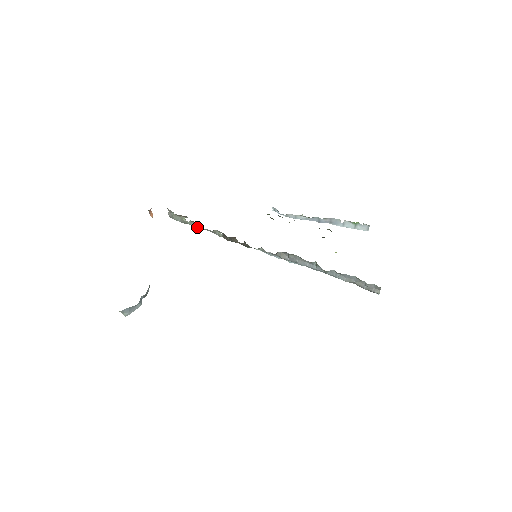
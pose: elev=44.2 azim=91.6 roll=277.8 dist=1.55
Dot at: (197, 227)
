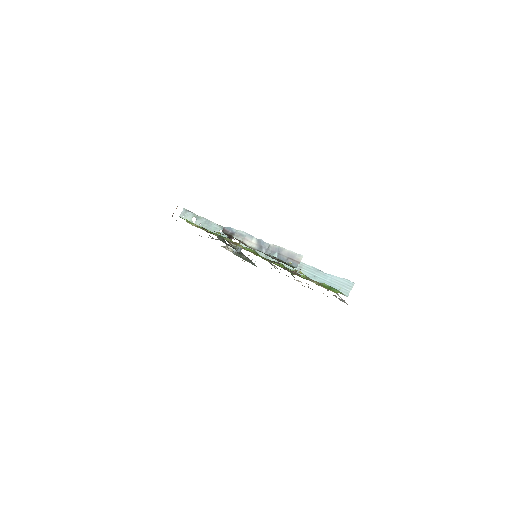
Dot at: (204, 220)
